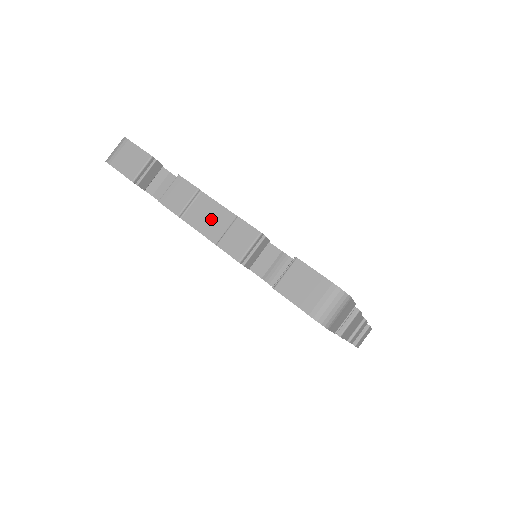
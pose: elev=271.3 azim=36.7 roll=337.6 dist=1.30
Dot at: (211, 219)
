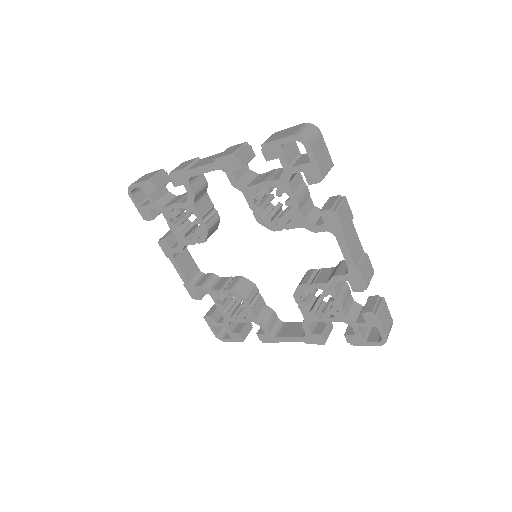
Dot at: (209, 160)
